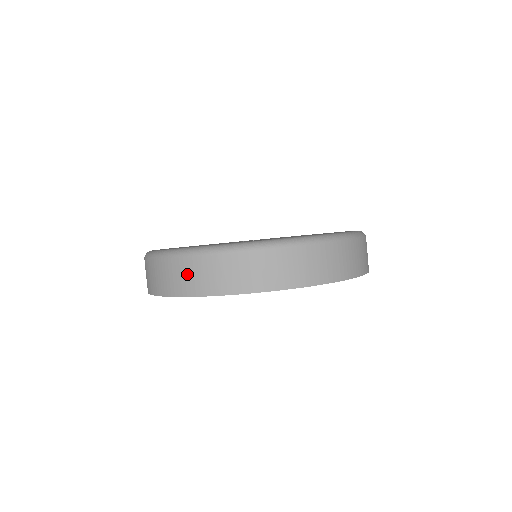
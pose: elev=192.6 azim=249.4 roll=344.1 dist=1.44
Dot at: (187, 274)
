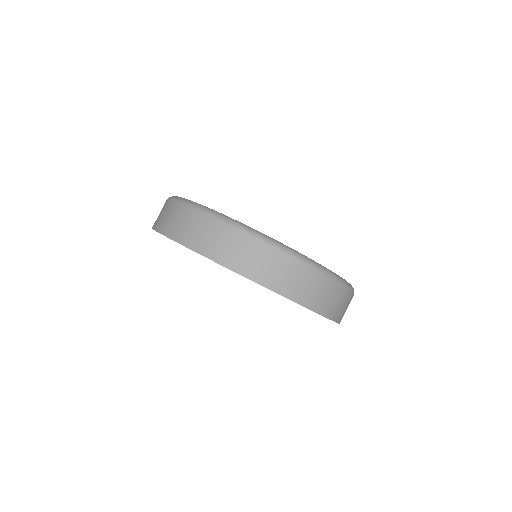
Dot at: (172, 217)
